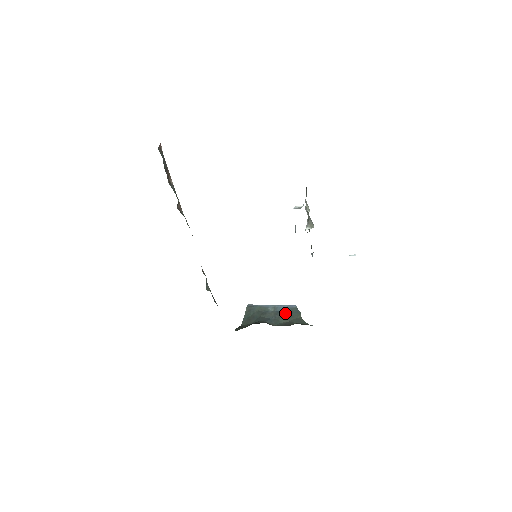
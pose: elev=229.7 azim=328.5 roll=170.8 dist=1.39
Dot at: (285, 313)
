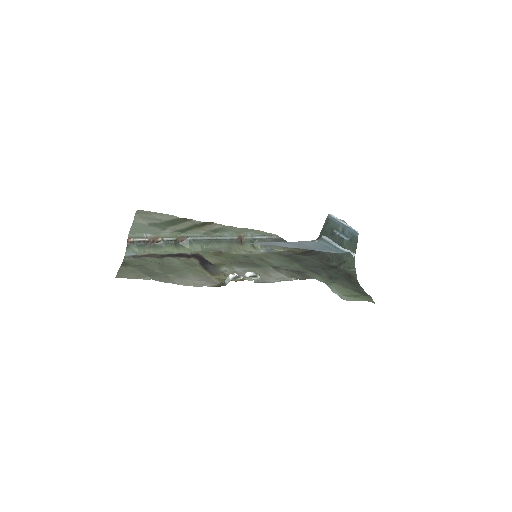
Dot at: (346, 242)
